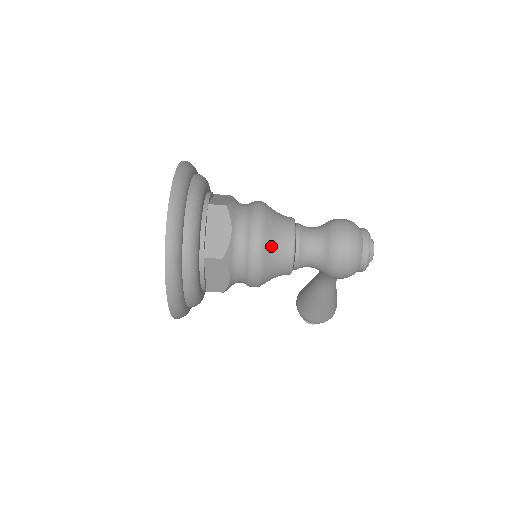
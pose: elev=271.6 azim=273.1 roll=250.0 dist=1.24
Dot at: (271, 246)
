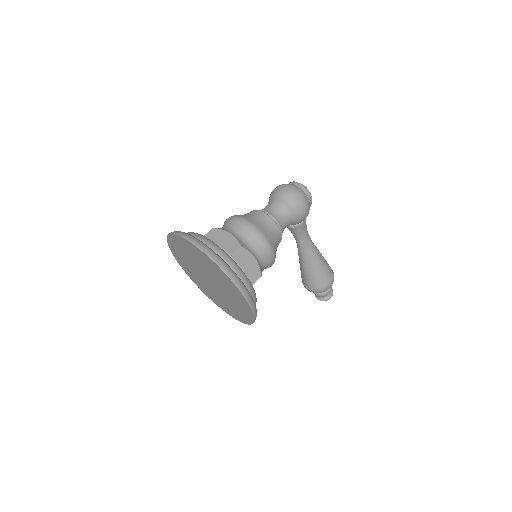
Dot at: (256, 222)
